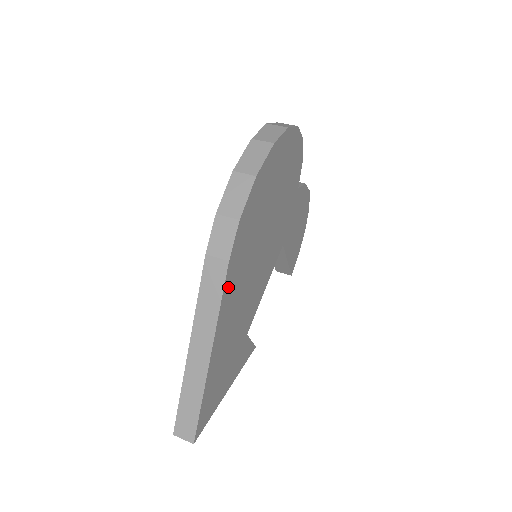
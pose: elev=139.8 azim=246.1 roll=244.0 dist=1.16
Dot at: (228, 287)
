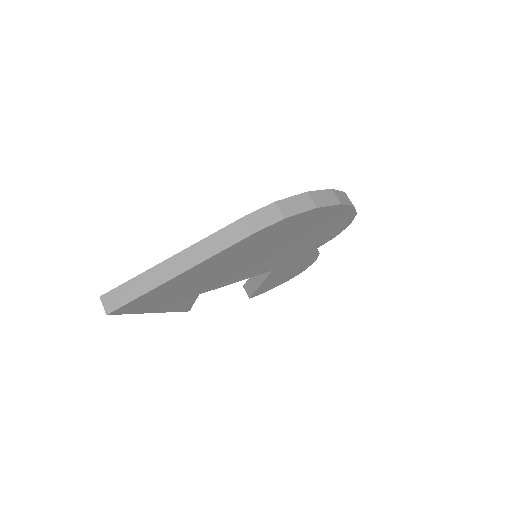
Dot at: (236, 247)
